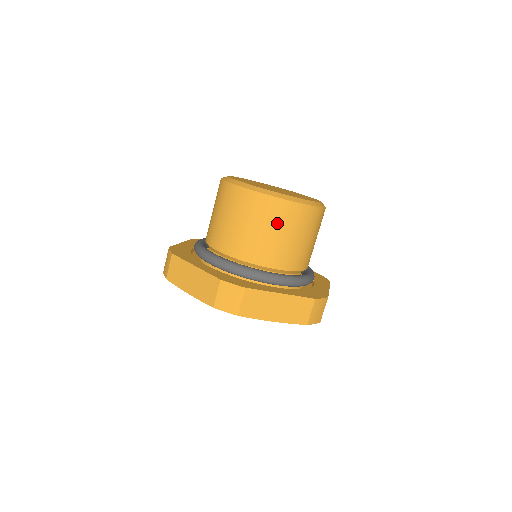
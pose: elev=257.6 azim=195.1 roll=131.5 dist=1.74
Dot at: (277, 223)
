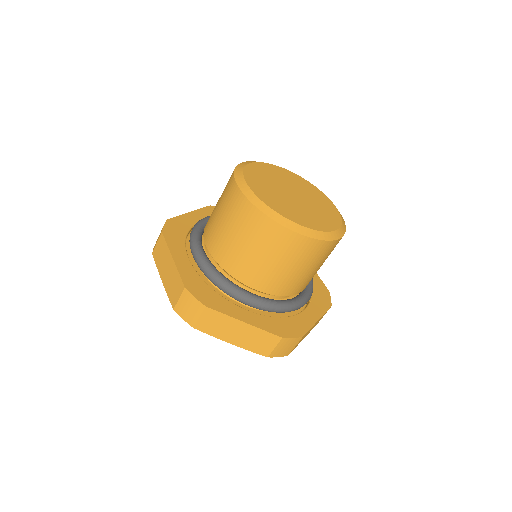
Dot at: (267, 246)
